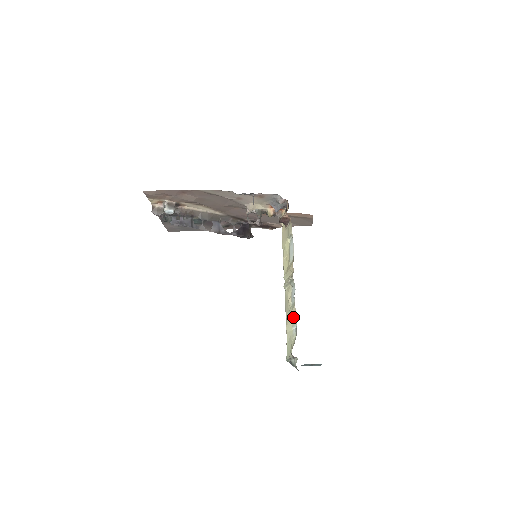
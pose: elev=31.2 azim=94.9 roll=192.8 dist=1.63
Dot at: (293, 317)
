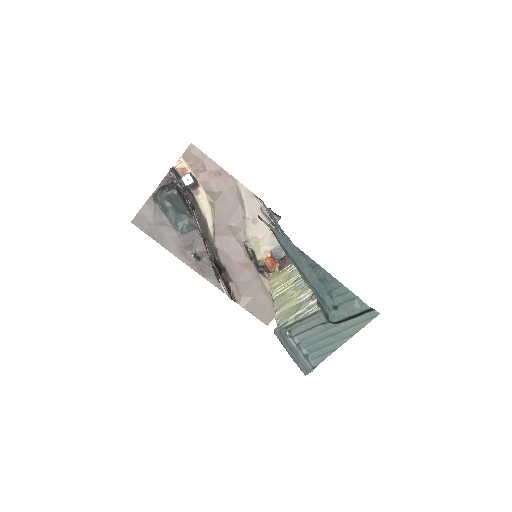
Dot at: (306, 289)
